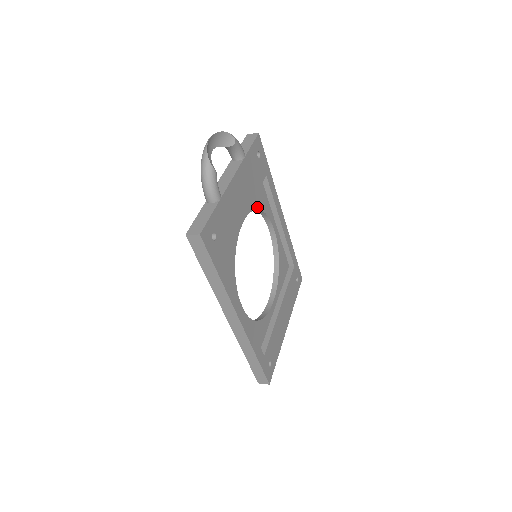
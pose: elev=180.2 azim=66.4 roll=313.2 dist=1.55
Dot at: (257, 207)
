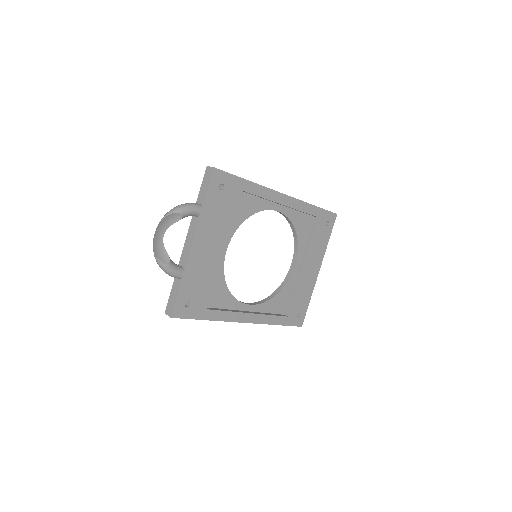
Dot at: (243, 220)
